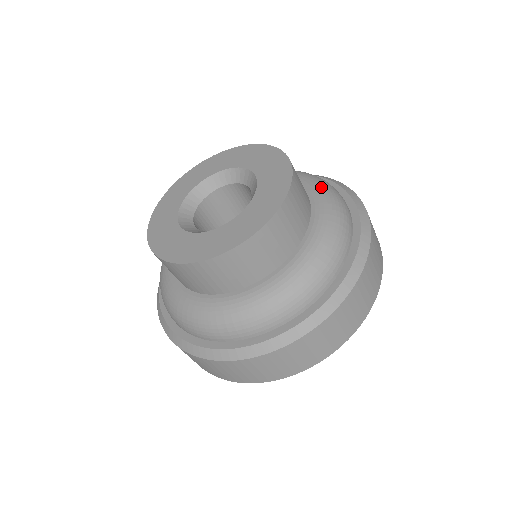
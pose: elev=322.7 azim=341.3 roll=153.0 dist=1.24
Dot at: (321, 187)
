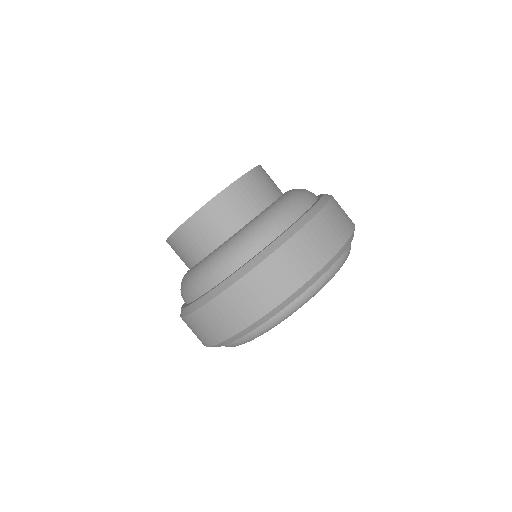
Dot at: (278, 204)
